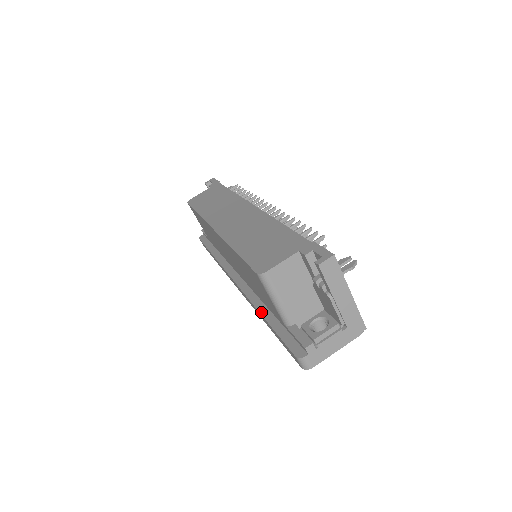
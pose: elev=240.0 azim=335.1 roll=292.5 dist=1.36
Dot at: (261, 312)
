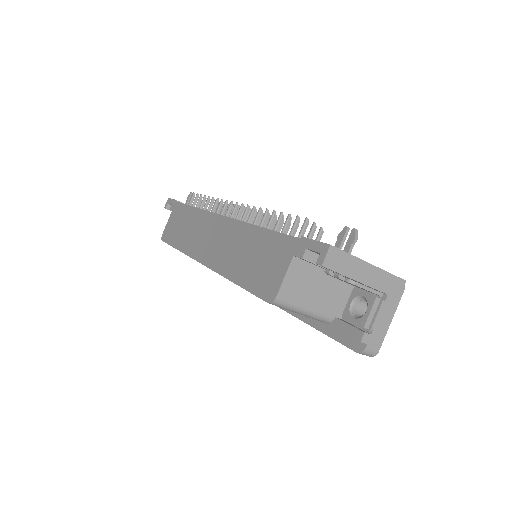
Dot at: (296, 316)
